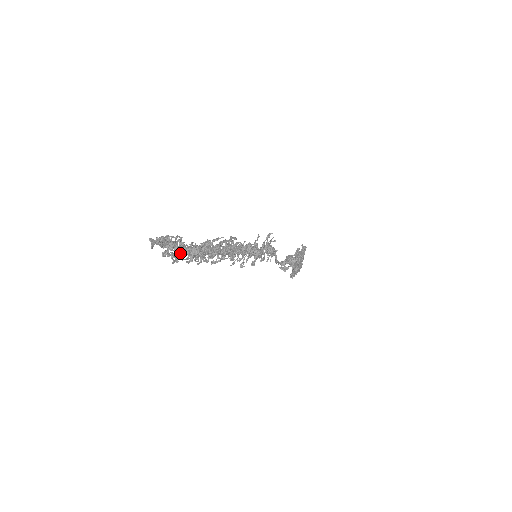
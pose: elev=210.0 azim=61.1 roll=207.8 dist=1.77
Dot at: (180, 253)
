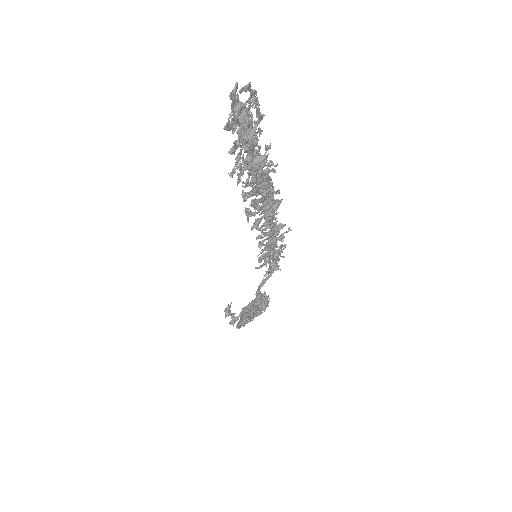
Dot at: (250, 142)
